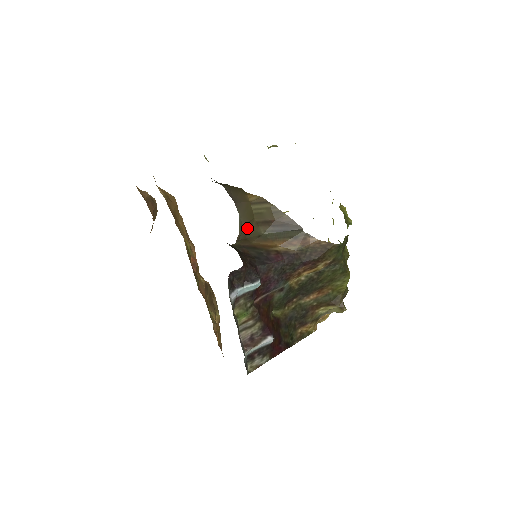
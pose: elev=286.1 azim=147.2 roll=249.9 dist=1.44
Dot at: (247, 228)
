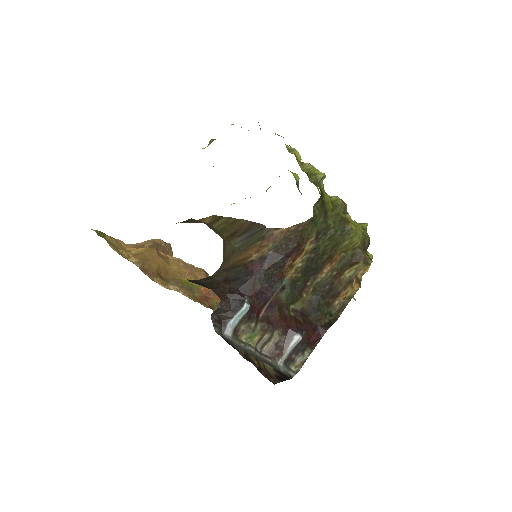
Dot at: (224, 245)
